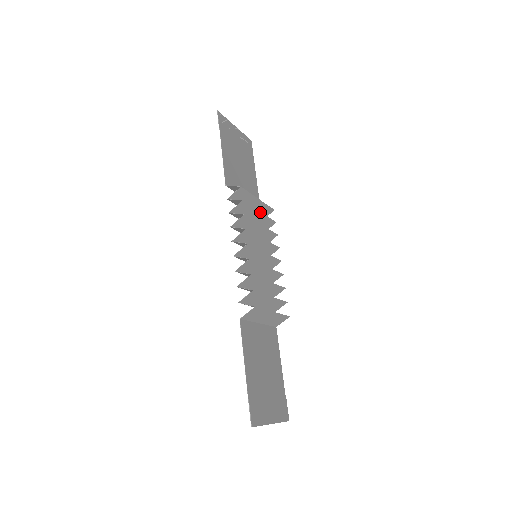
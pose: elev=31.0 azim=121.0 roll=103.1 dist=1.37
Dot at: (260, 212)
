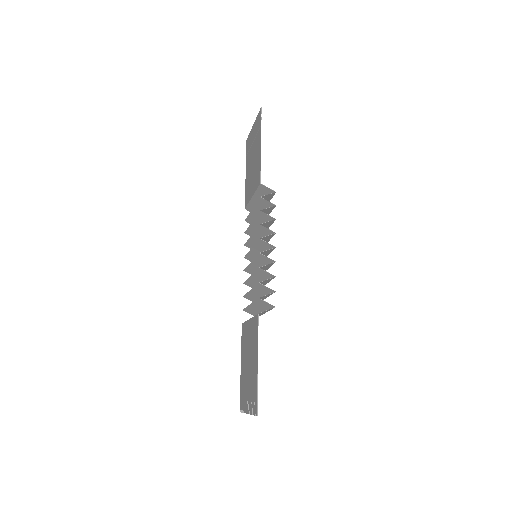
Dot at: occluded
